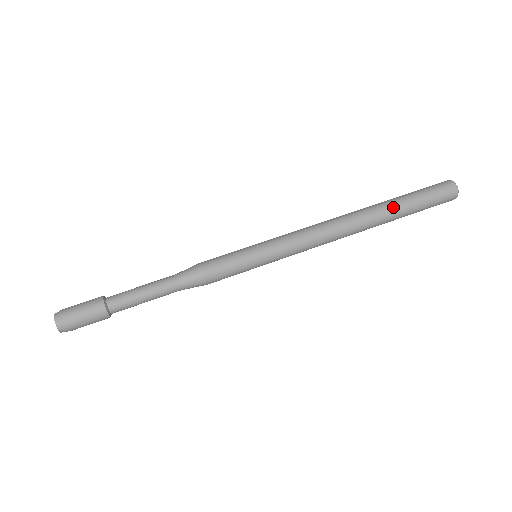
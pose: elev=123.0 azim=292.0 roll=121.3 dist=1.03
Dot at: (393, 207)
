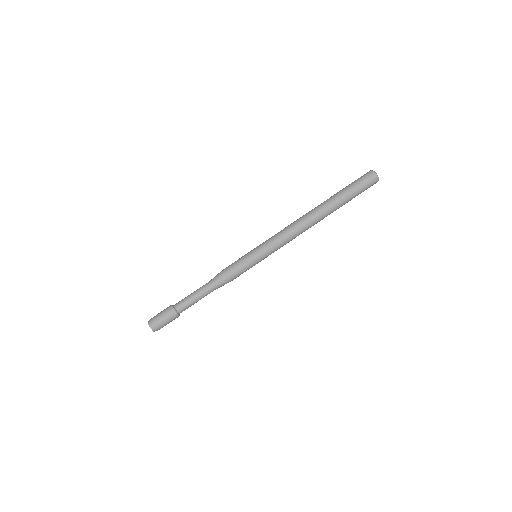
Dot at: (337, 203)
